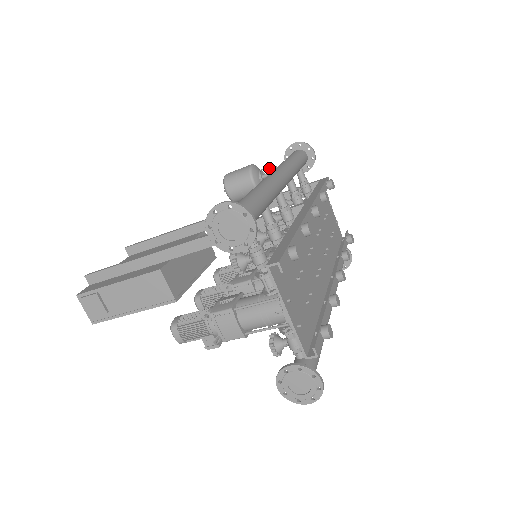
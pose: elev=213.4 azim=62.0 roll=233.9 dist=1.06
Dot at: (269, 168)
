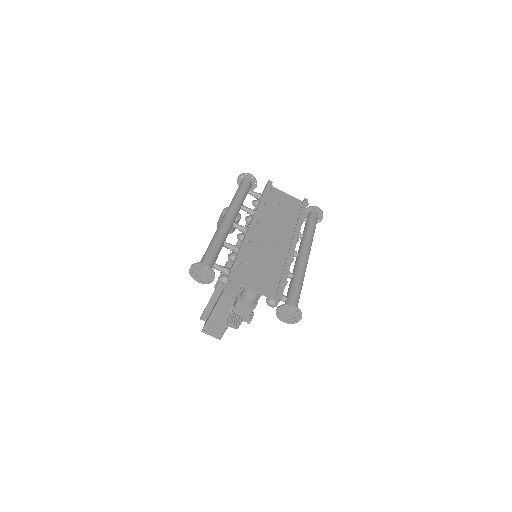
Dot at: occluded
